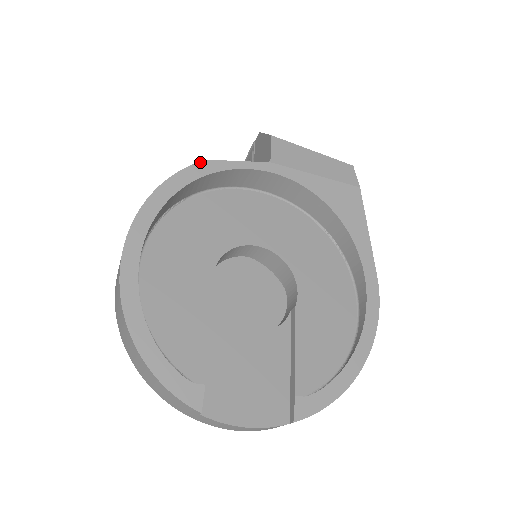
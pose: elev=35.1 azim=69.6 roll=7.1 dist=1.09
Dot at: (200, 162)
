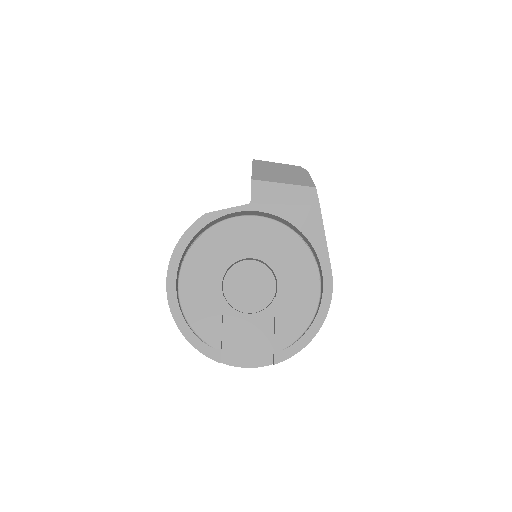
Dot at: (203, 216)
